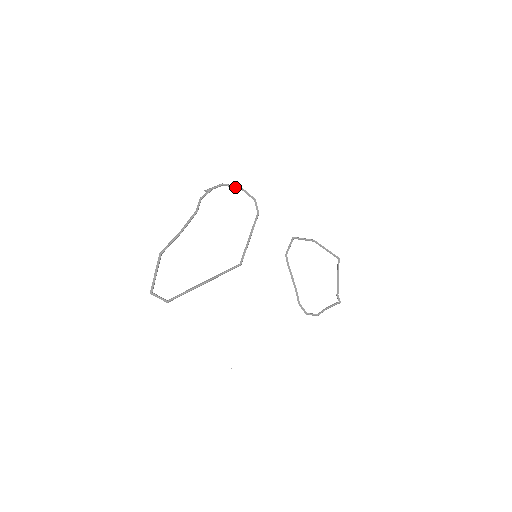
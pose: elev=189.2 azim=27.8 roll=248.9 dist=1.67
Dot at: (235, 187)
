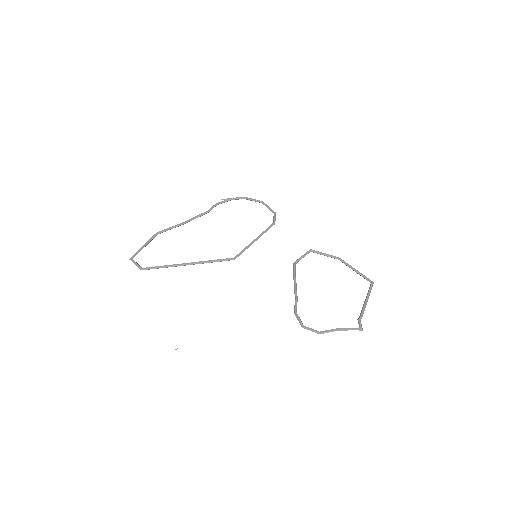
Dot at: (257, 201)
